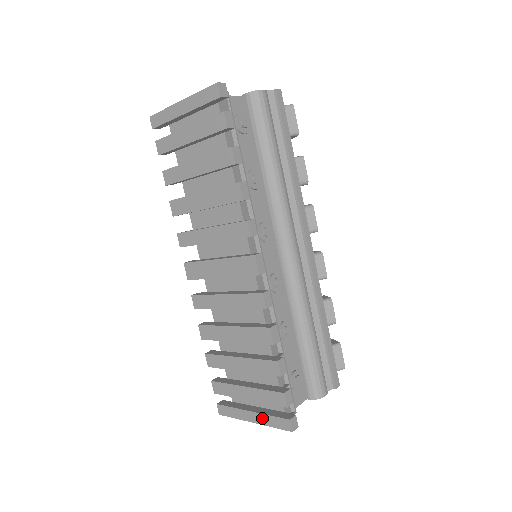
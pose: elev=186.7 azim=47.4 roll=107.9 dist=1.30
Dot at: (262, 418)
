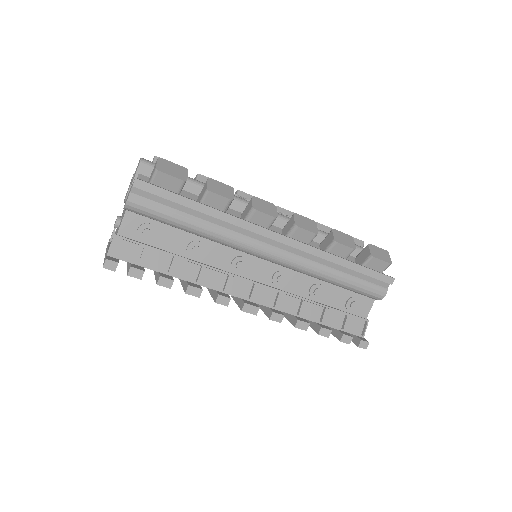
Dot at: occluded
